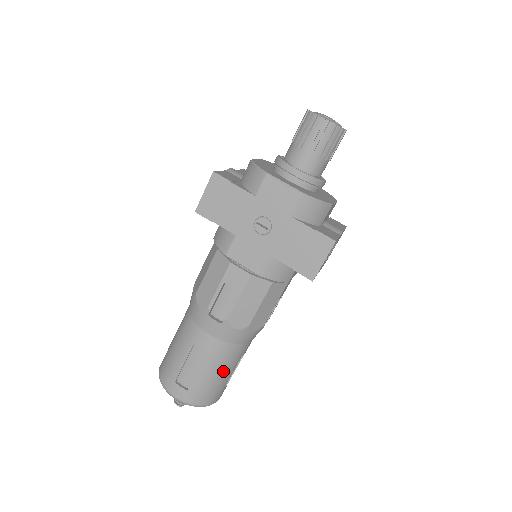
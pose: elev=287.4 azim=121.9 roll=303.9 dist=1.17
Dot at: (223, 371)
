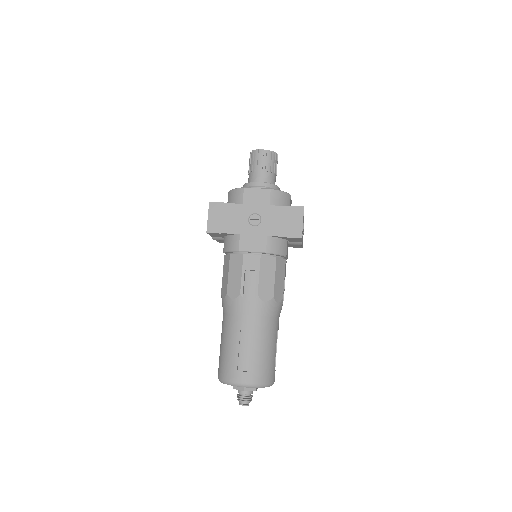
Dot at: (269, 345)
